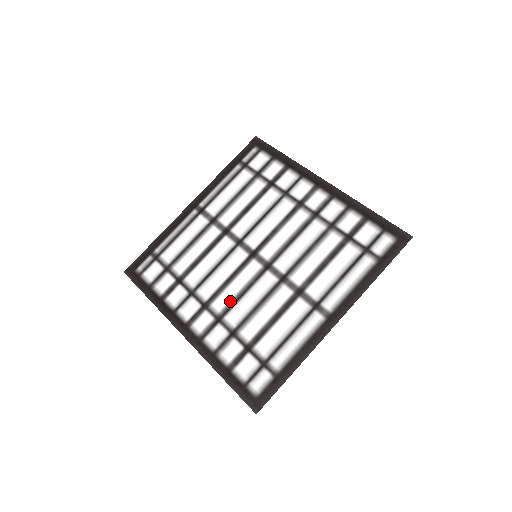
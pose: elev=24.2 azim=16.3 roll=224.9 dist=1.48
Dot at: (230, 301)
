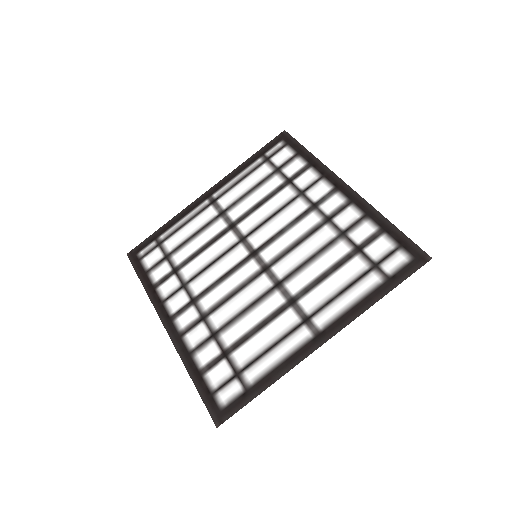
Dot at: (219, 300)
